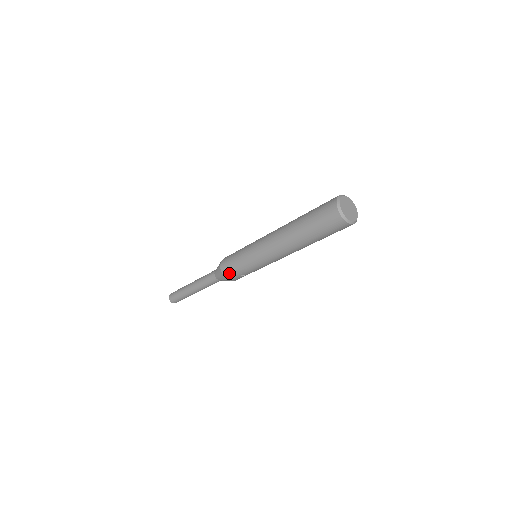
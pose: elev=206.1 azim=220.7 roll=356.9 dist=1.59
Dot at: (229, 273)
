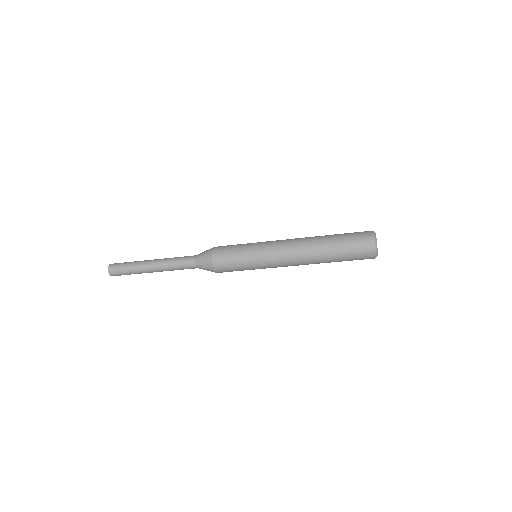
Dot at: (224, 271)
